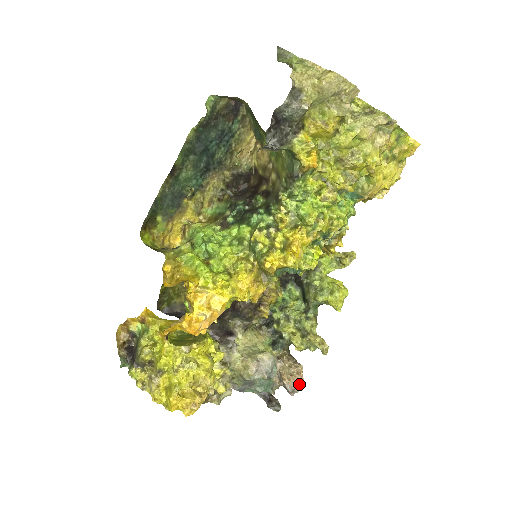
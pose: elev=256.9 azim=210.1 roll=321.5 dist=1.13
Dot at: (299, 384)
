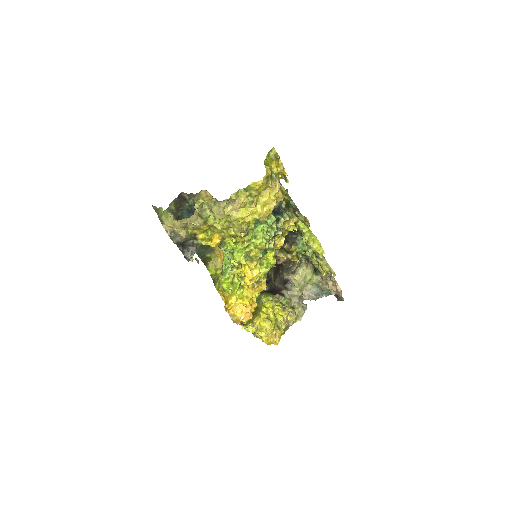
Dot at: (337, 291)
